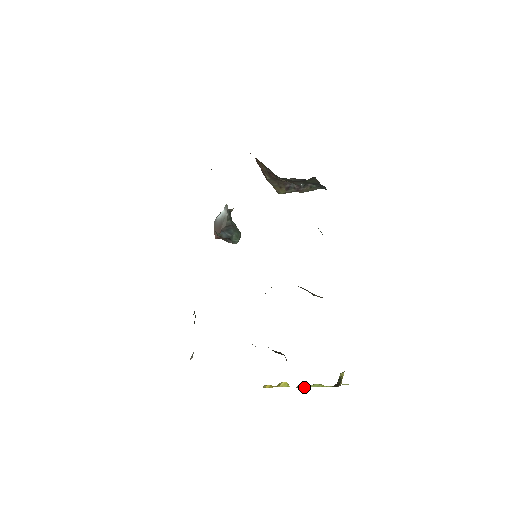
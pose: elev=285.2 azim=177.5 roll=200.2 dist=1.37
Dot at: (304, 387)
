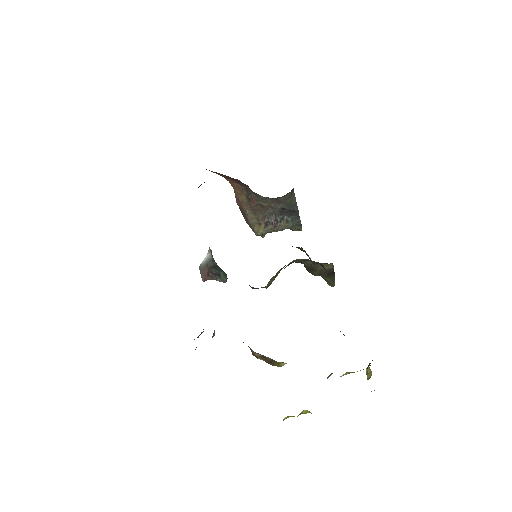
Dot at: occluded
